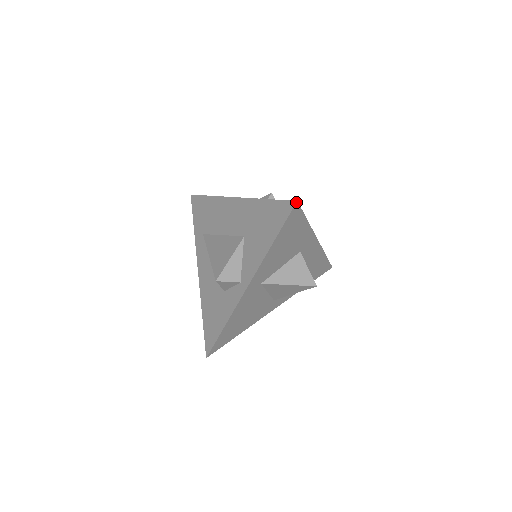
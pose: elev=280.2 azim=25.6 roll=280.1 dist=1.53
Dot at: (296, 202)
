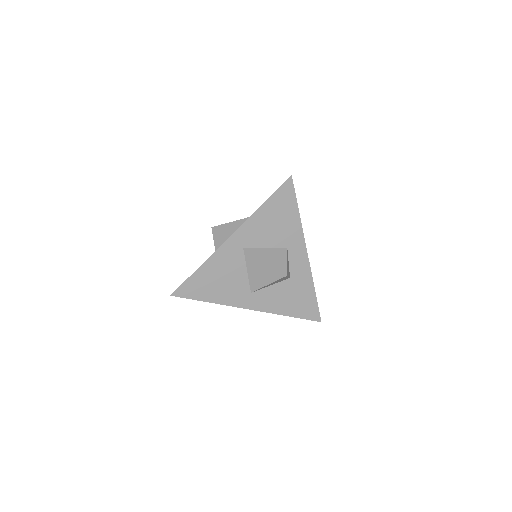
Dot at: (291, 176)
